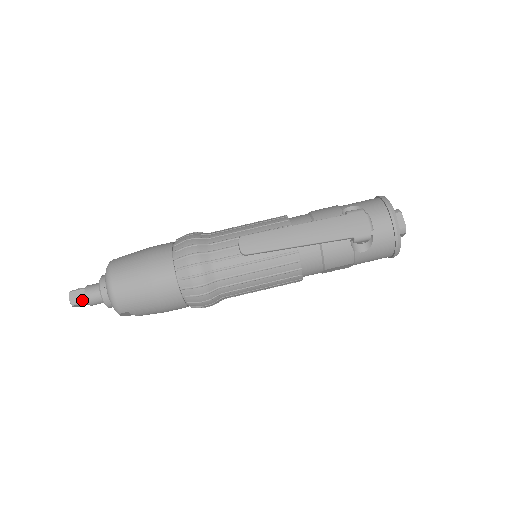
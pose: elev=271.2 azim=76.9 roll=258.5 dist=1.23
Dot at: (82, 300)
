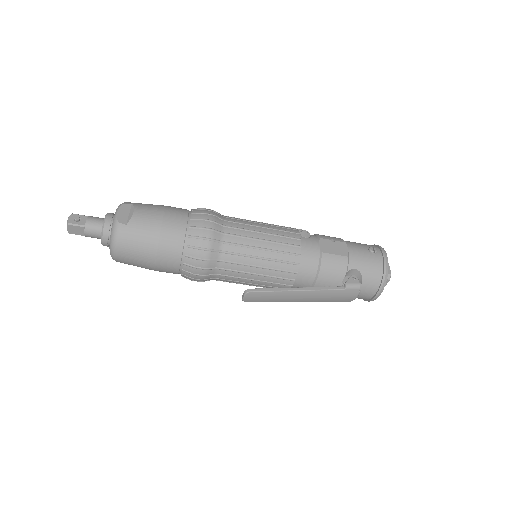
Dot at: (80, 234)
